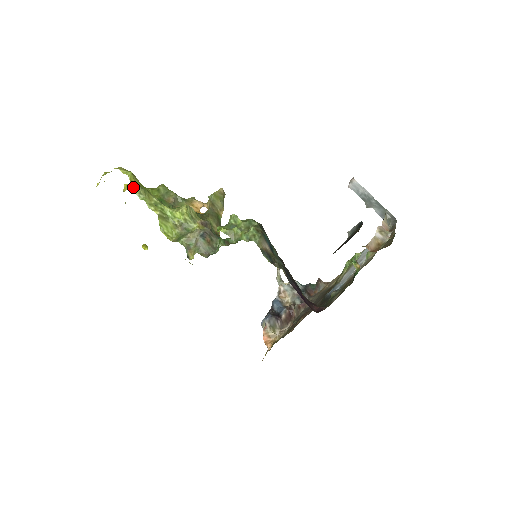
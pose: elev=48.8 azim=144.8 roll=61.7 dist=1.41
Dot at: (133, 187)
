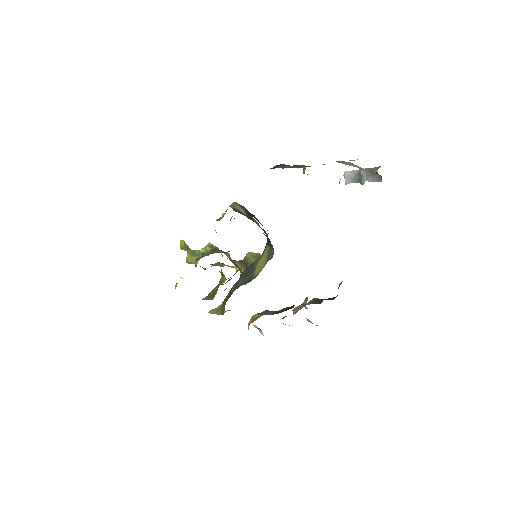
Dot at: (181, 247)
